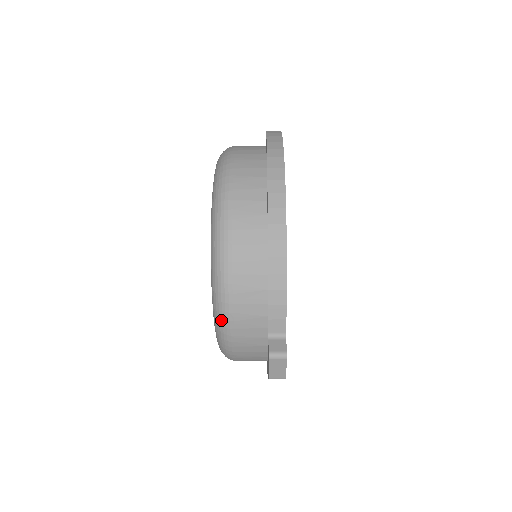
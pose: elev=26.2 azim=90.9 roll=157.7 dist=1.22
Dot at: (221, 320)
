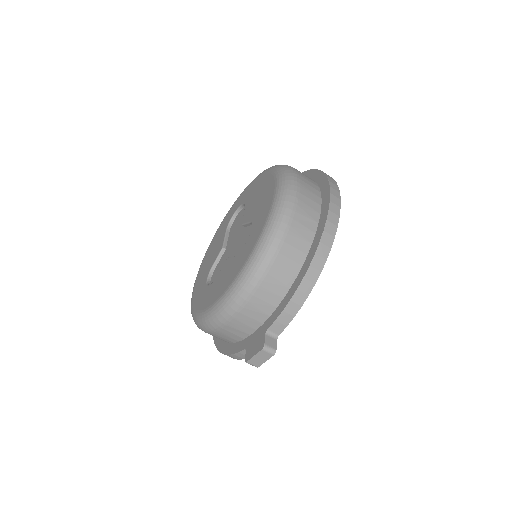
Dot at: (233, 302)
